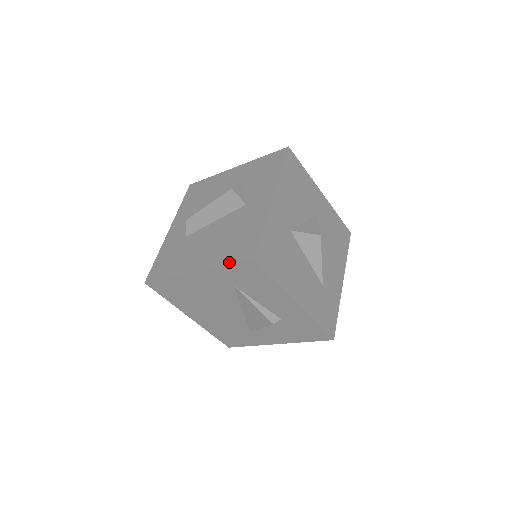
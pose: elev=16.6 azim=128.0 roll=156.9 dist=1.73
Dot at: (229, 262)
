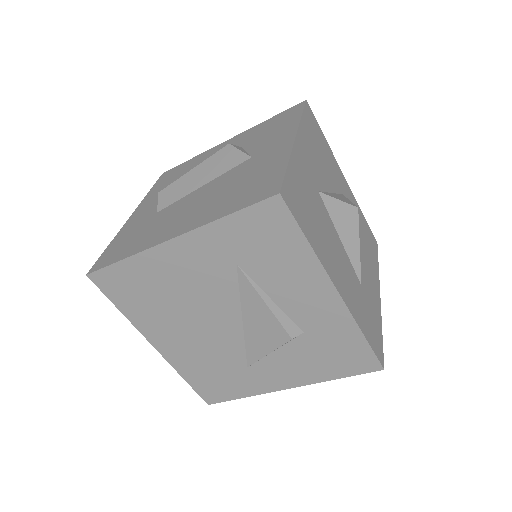
Dot at: (233, 210)
